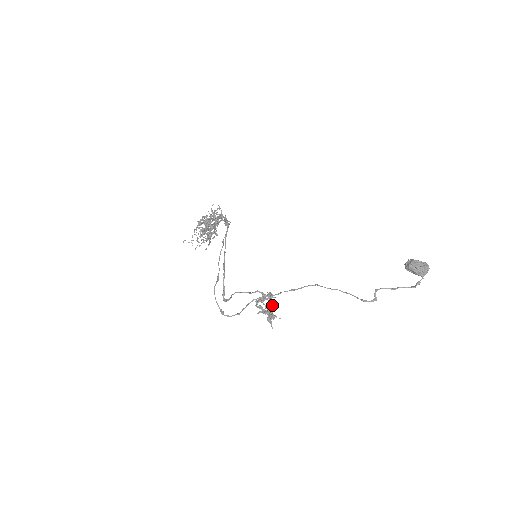
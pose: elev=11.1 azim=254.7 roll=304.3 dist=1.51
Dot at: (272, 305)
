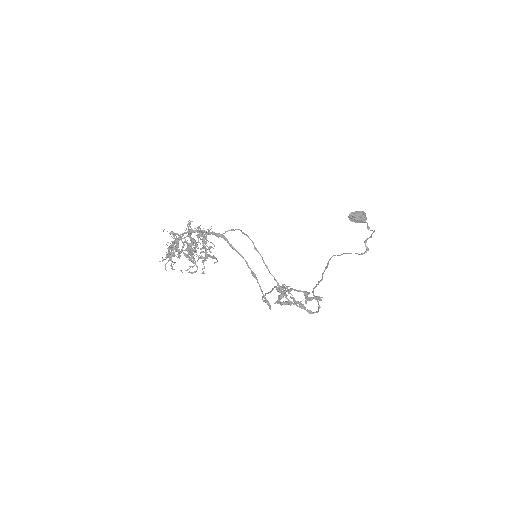
Dot at: (303, 292)
